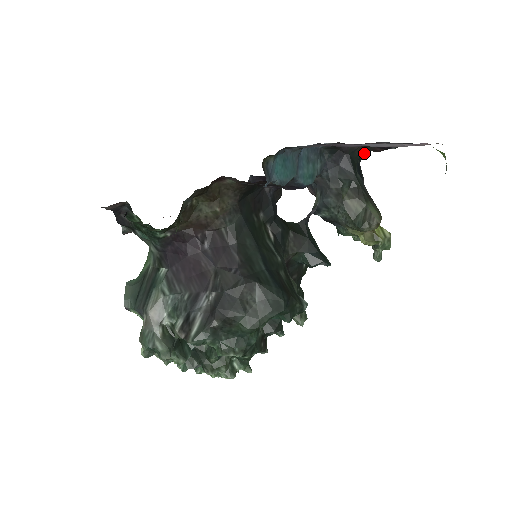
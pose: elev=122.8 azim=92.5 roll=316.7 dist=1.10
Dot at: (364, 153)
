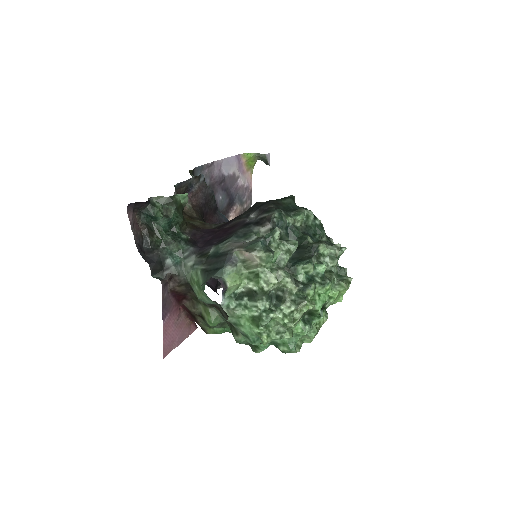
Dot at: occluded
